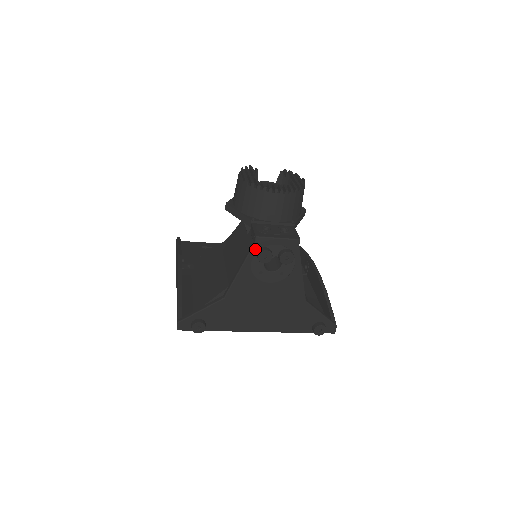
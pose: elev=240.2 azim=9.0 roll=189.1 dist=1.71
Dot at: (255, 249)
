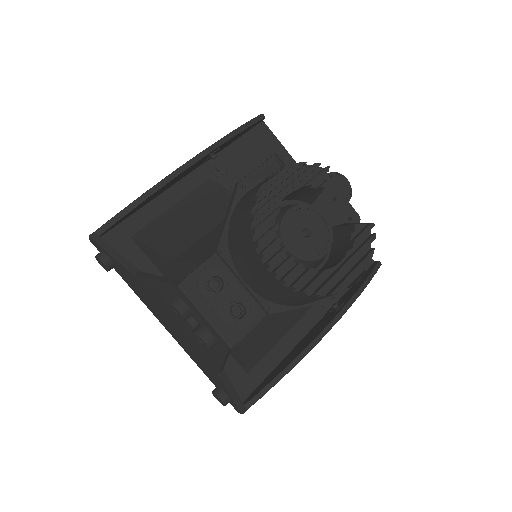
Dot at: (174, 290)
